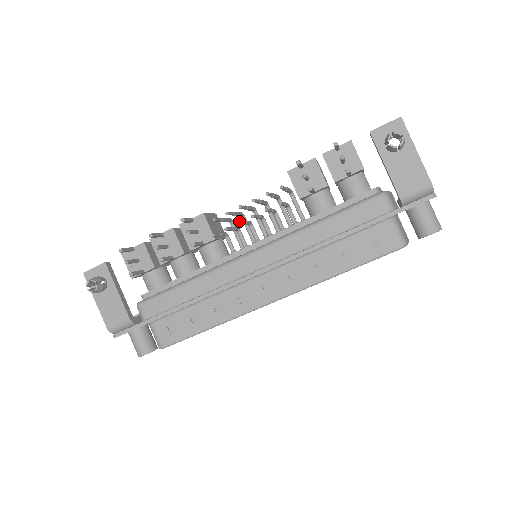
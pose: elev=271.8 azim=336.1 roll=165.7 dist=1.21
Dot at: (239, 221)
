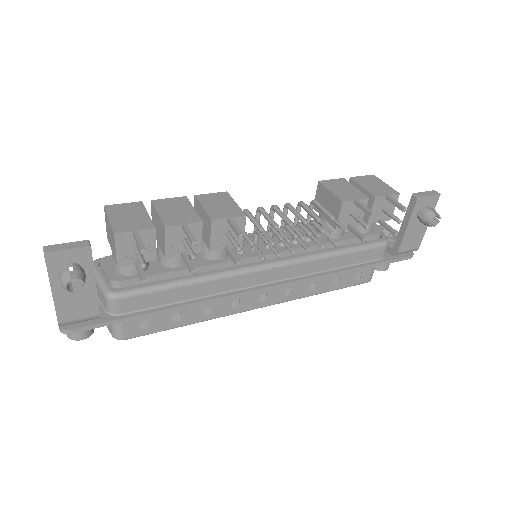
Dot at: occluded
